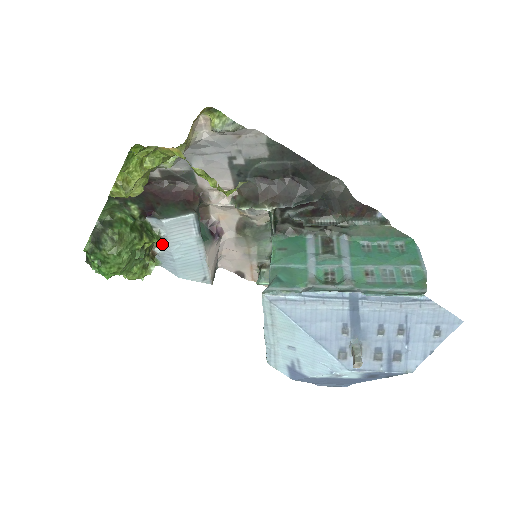
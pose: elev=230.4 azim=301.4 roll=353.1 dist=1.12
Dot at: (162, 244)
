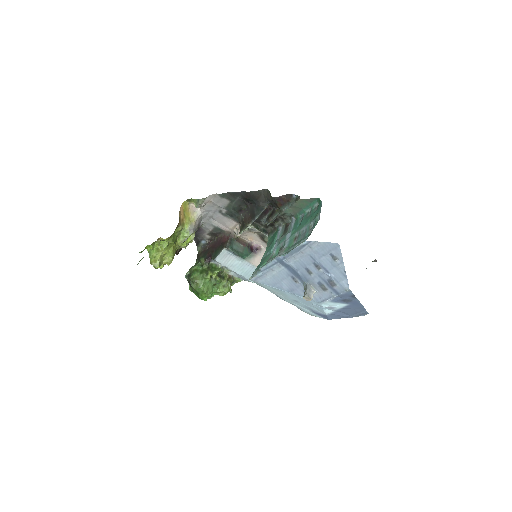
Dot at: (227, 270)
